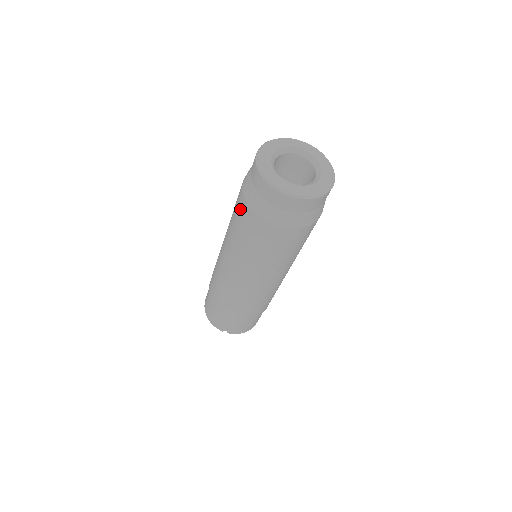
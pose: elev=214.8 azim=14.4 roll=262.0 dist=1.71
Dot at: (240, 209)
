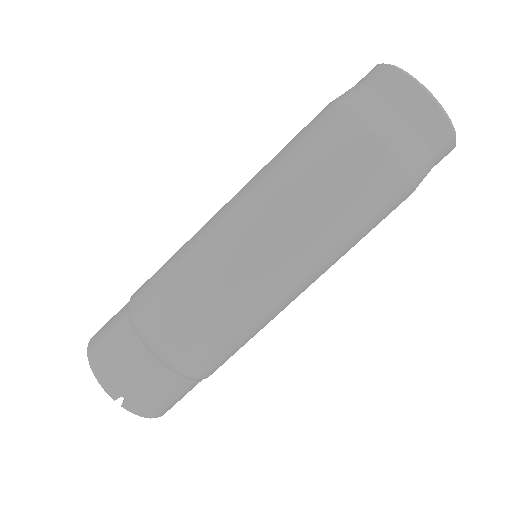
Dot at: (325, 126)
